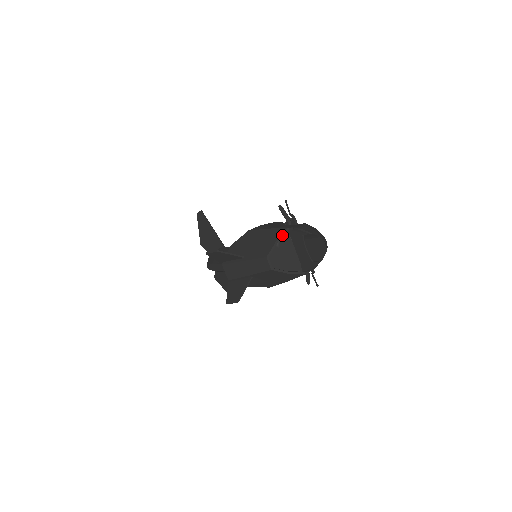
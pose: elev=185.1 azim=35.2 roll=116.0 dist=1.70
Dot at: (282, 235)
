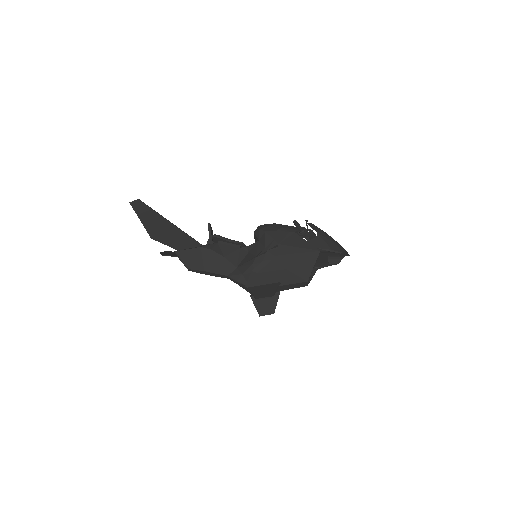
Dot at: occluded
